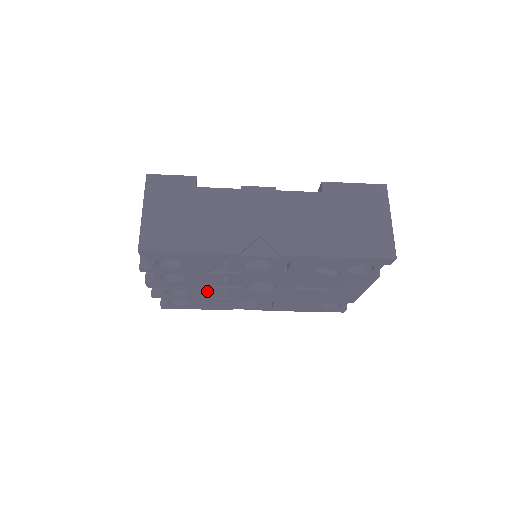
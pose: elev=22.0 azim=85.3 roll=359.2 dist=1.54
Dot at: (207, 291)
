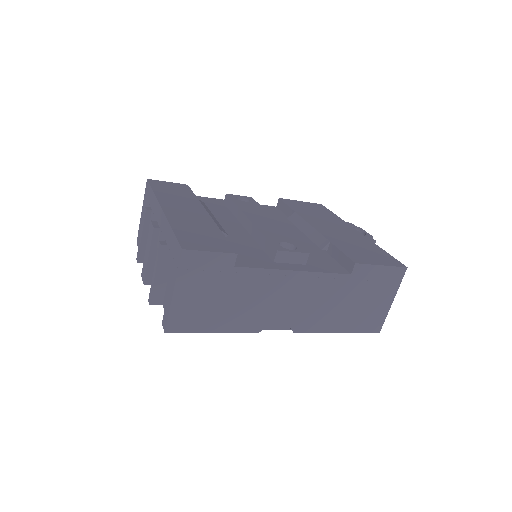
Dot at: occluded
